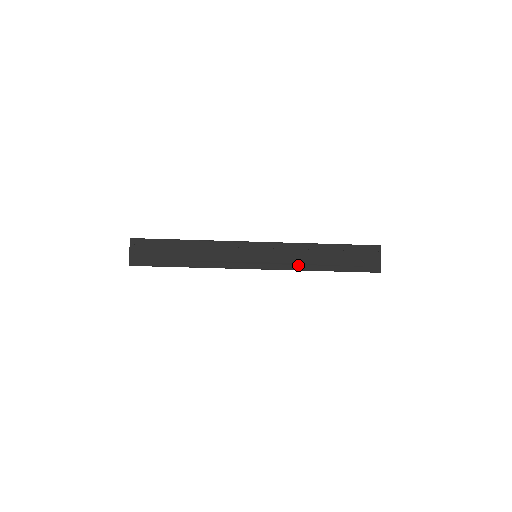
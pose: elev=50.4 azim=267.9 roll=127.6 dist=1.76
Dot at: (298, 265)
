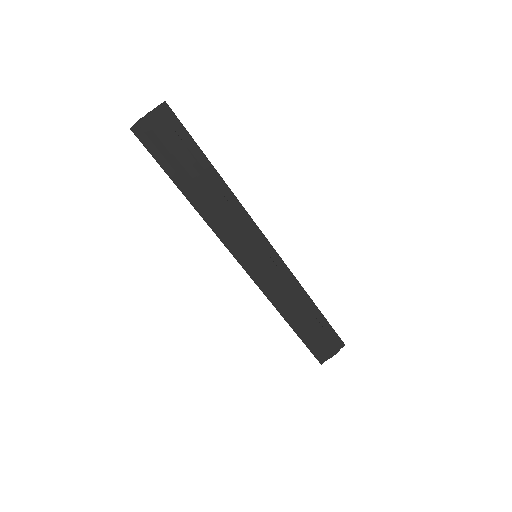
Dot at: (278, 300)
